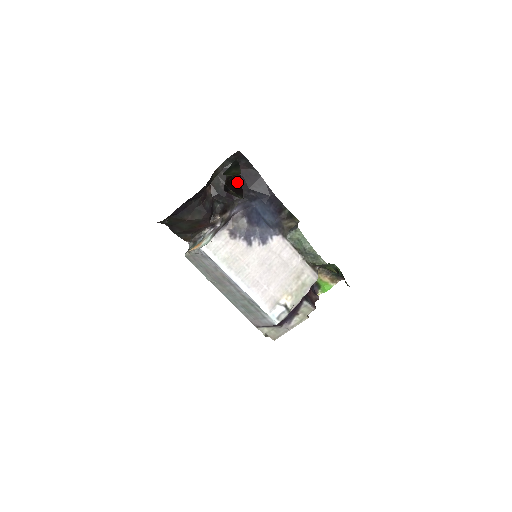
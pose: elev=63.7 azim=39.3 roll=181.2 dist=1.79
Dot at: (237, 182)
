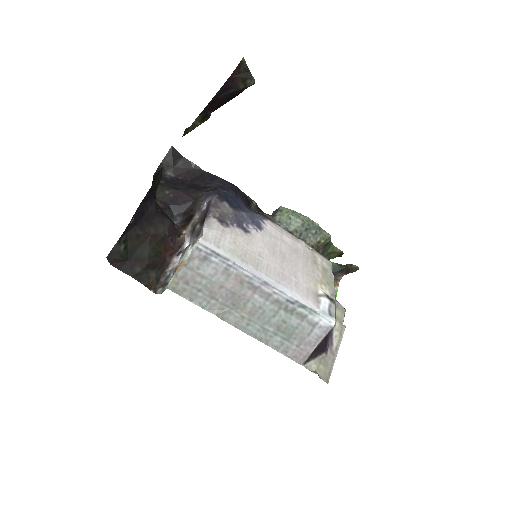
Dot at: (221, 104)
